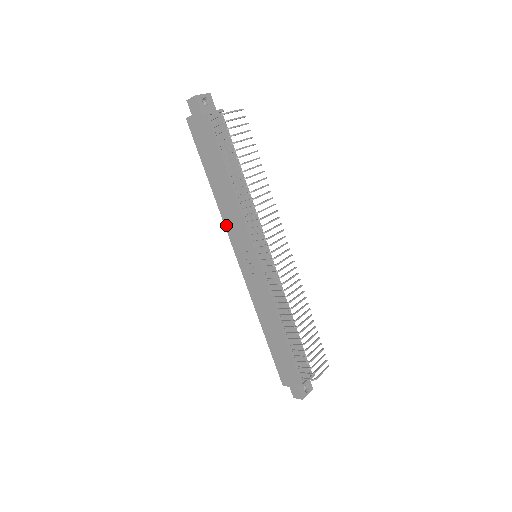
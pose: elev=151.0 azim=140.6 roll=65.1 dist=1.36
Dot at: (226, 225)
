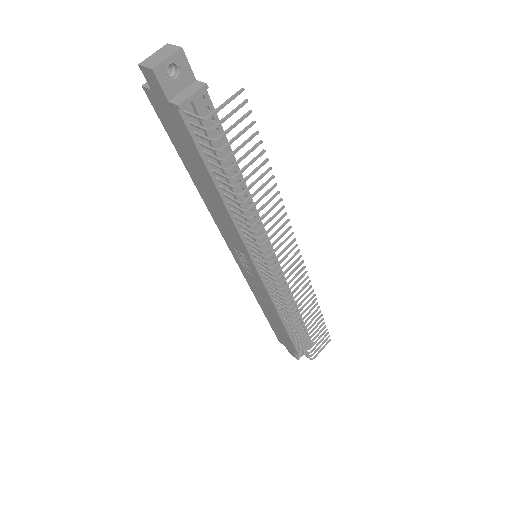
Dot at: (216, 222)
